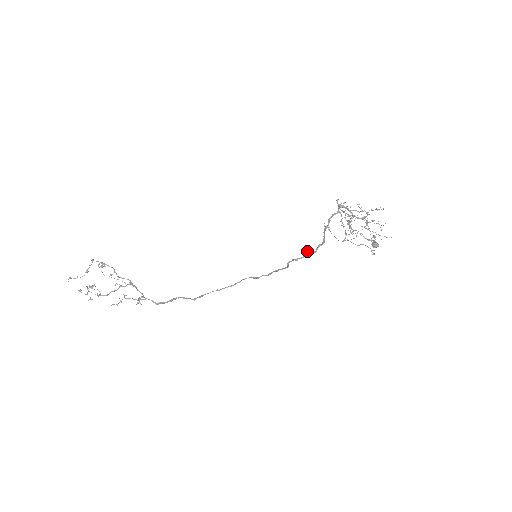
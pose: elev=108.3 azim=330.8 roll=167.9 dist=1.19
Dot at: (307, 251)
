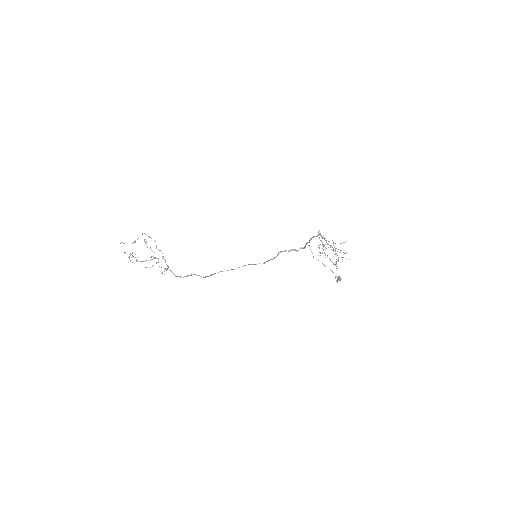
Dot at: (292, 249)
